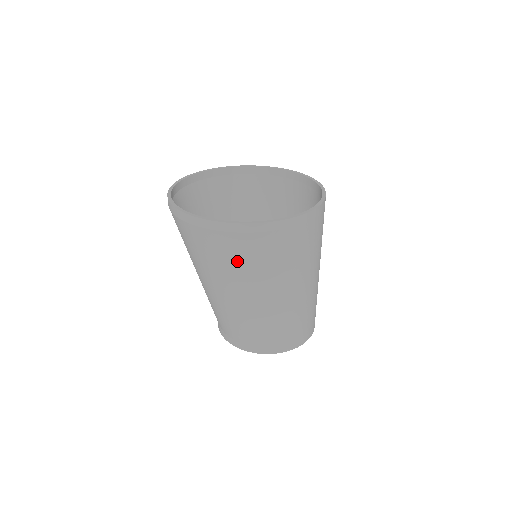
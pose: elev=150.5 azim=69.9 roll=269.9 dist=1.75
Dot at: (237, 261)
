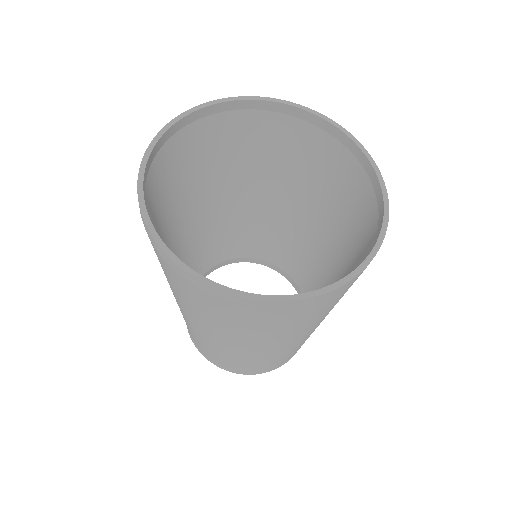
Dot at: (161, 265)
